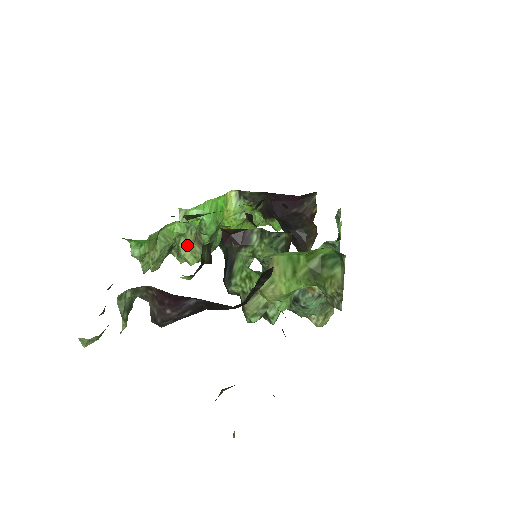
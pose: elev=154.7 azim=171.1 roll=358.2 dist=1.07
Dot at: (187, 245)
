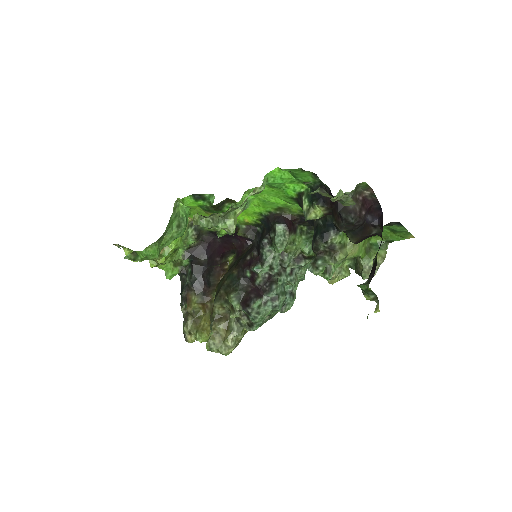
Dot at: (236, 216)
